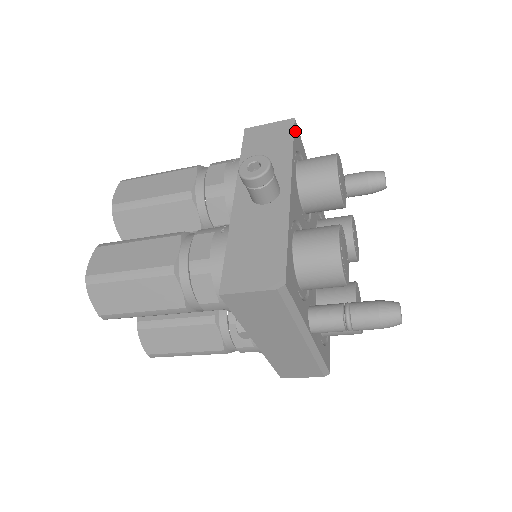
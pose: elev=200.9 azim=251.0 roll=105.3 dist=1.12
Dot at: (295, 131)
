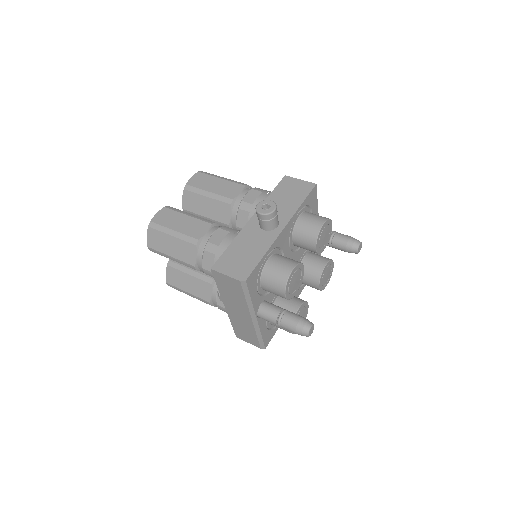
Dot at: (312, 192)
